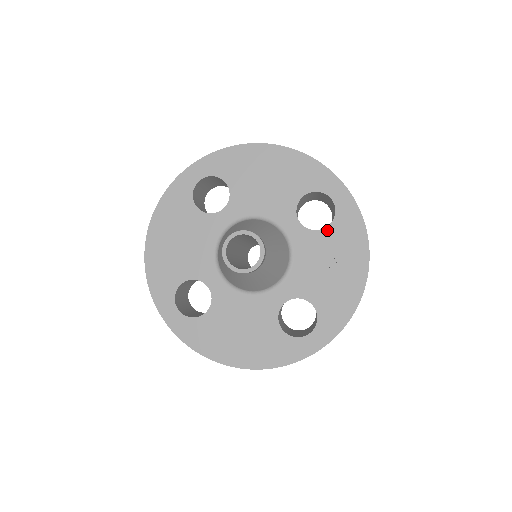
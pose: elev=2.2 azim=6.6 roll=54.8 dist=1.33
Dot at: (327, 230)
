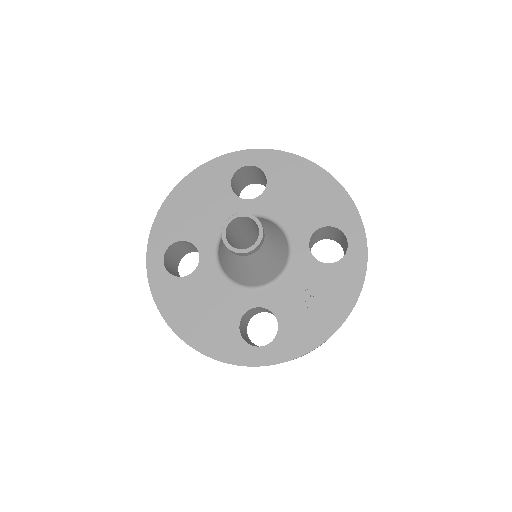
Dot at: (329, 266)
